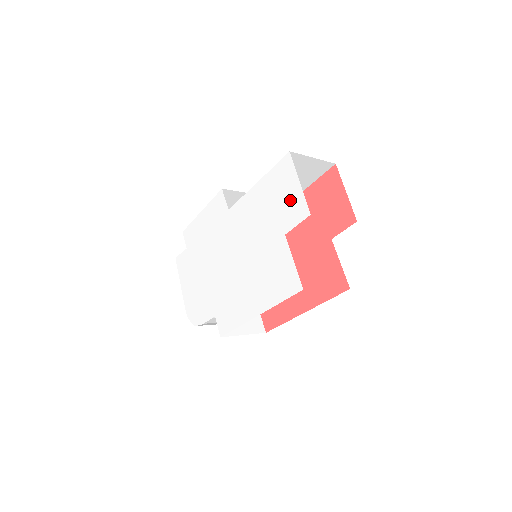
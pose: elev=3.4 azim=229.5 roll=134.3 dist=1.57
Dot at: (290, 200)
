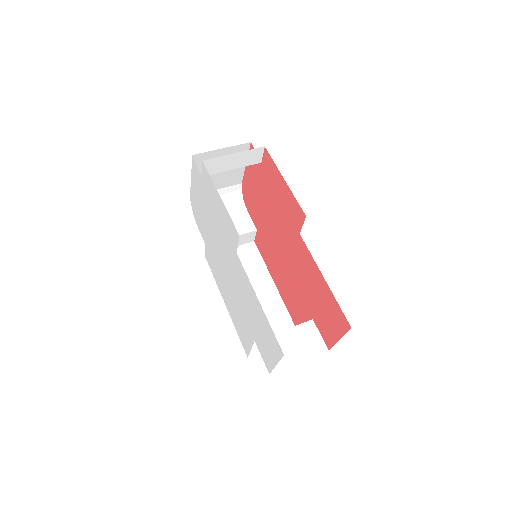
Dot at: (266, 351)
